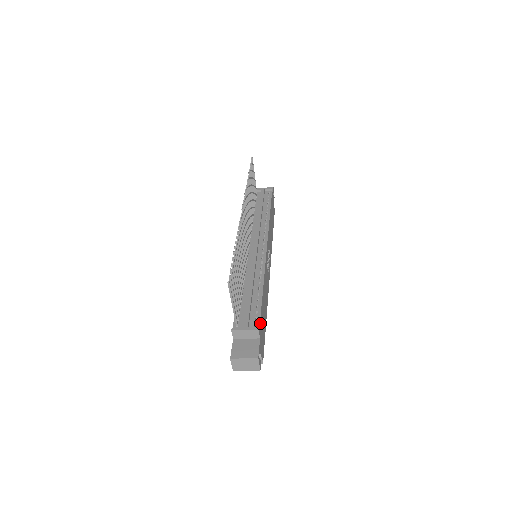
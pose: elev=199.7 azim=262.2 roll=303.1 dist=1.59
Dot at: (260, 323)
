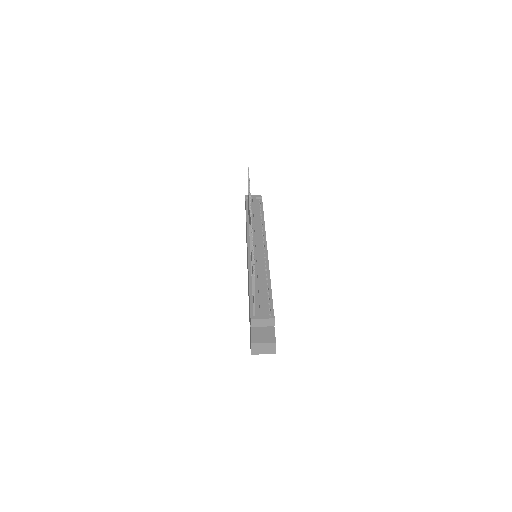
Dot at: (273, 313)
